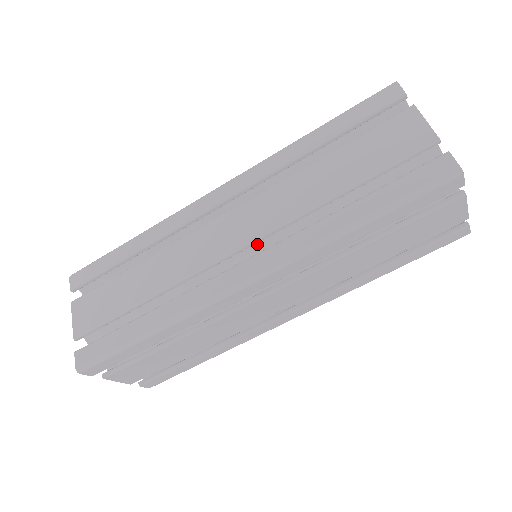
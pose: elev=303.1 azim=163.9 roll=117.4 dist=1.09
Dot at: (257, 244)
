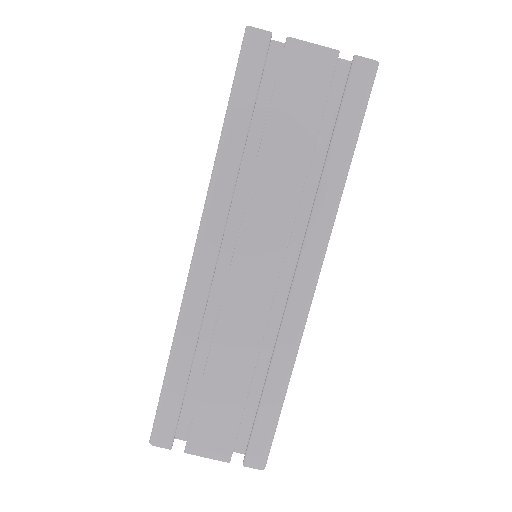
Dot at: occluded
